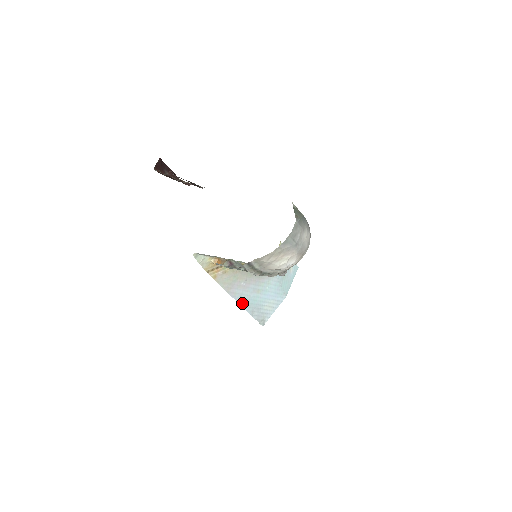
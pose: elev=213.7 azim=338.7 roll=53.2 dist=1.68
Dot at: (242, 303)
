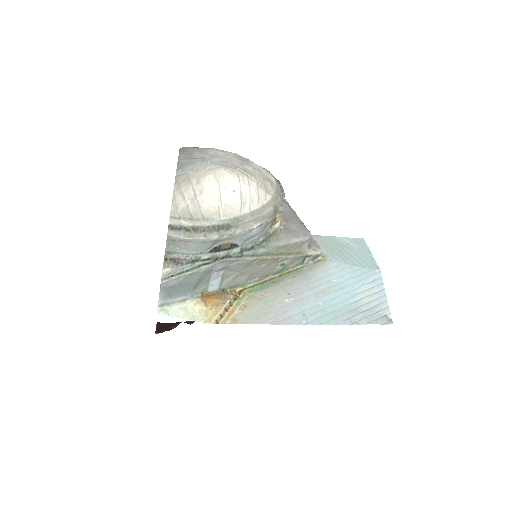
Dot at: (317, 321)
